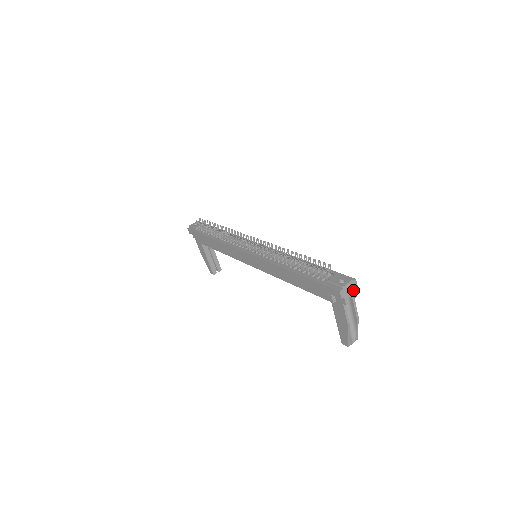
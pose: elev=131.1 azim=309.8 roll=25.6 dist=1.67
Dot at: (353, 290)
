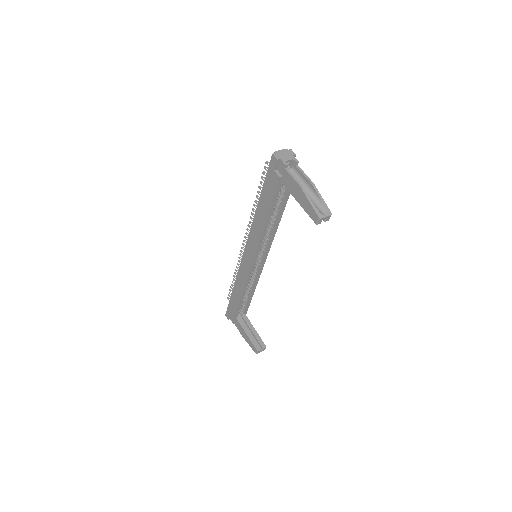
Dot at: (291, 156)
